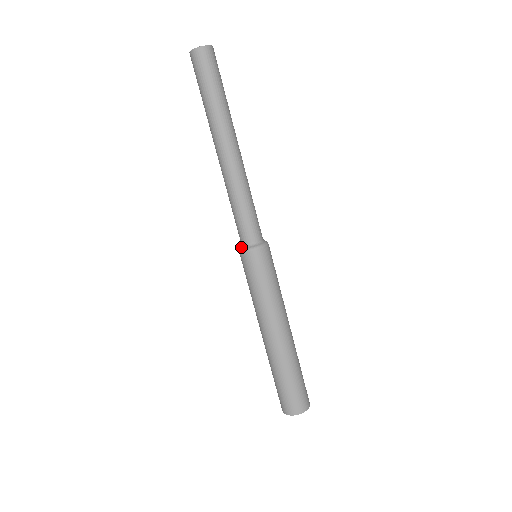
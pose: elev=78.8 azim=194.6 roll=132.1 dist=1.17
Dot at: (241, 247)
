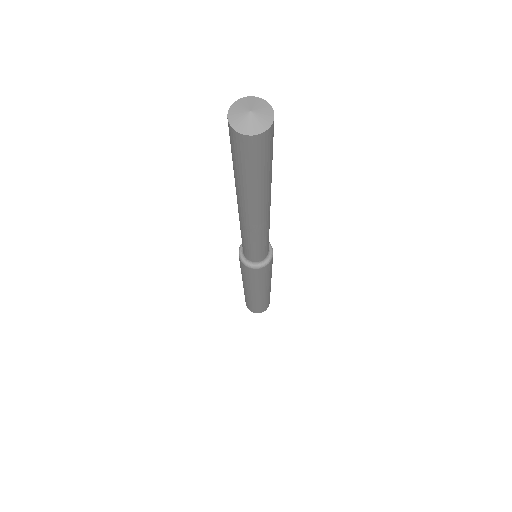
Dot at: (241, 250)
